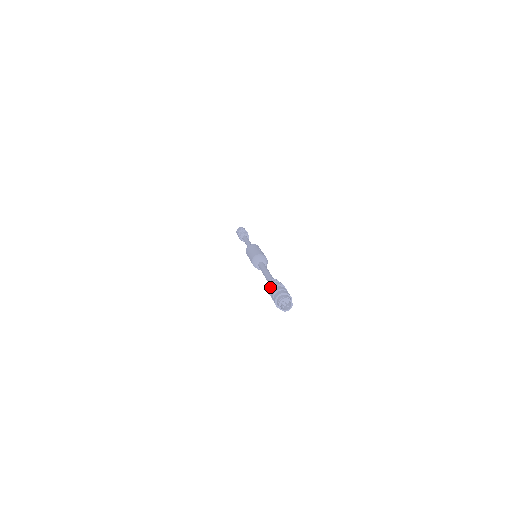
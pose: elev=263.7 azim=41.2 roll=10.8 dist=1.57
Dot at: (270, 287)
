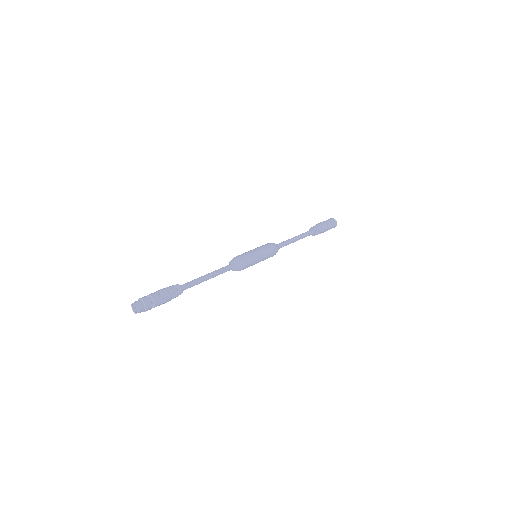
Dot at: occluded
